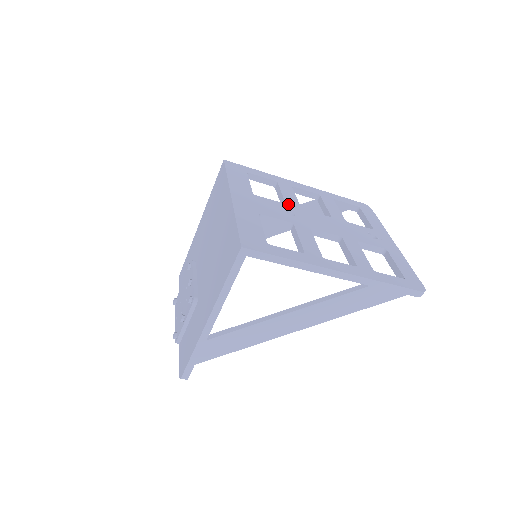
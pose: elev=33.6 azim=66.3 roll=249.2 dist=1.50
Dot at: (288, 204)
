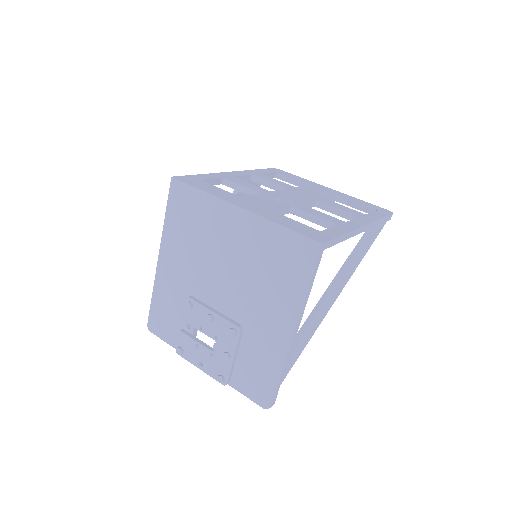
Dot at: (262, 193)
